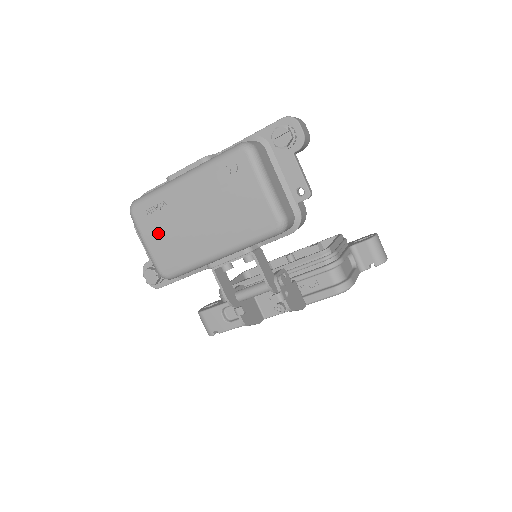
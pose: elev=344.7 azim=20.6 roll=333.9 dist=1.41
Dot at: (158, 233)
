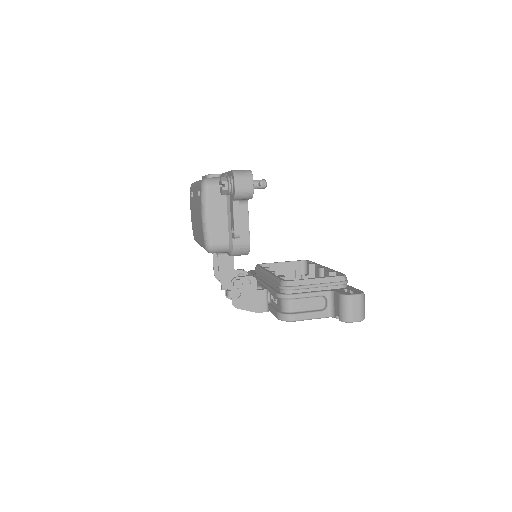
Dot at: occluded
